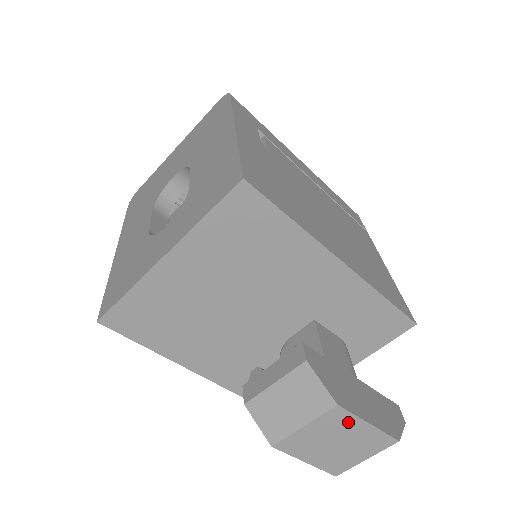
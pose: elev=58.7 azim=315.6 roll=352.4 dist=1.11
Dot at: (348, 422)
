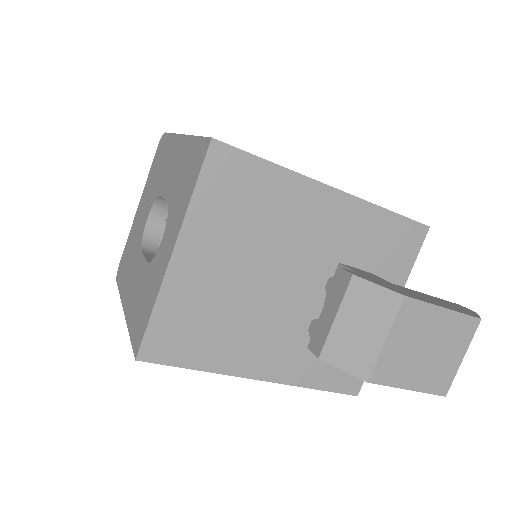
Dot at: (424, 315)
